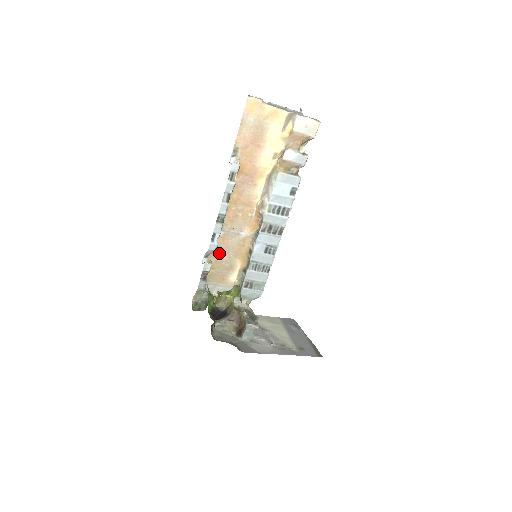
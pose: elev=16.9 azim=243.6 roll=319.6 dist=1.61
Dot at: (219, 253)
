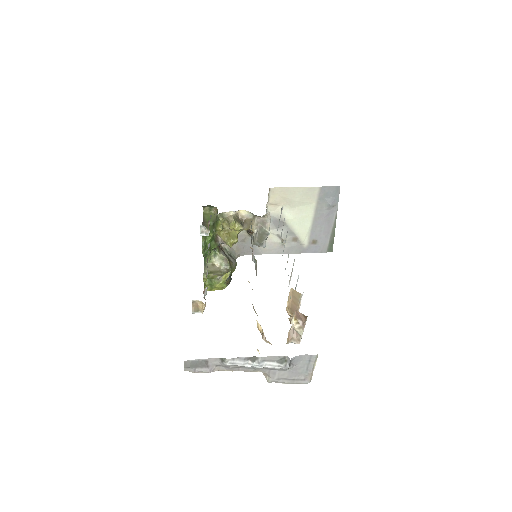
Dot at: occluded
